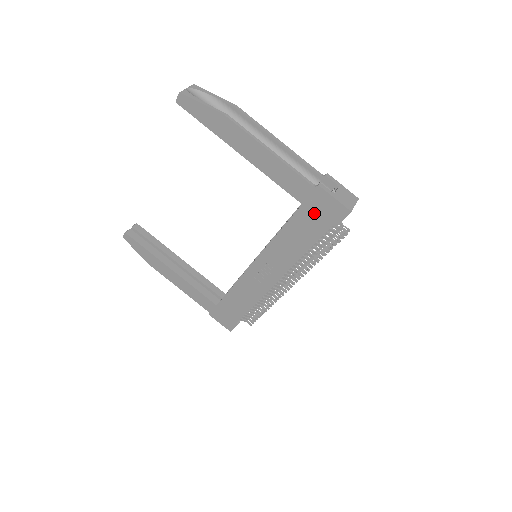
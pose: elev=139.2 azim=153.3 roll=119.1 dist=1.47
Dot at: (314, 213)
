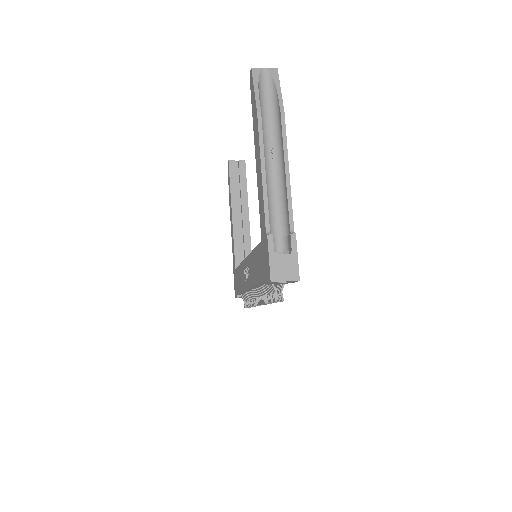
Dot at: (263, 257)
